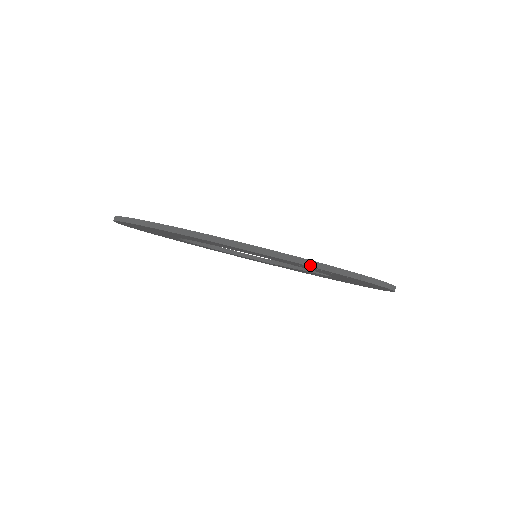
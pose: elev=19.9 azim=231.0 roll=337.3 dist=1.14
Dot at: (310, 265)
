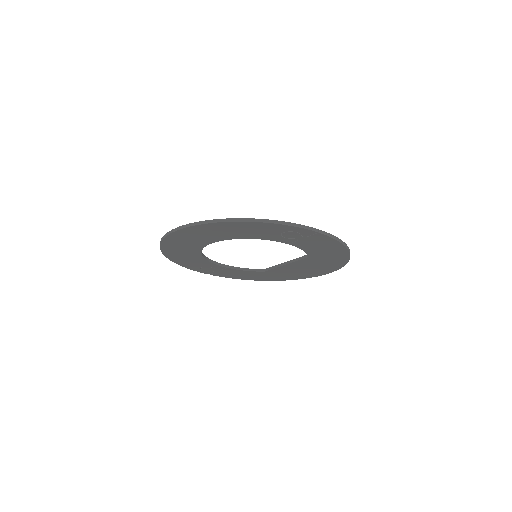
Dot at: (285, 224)
